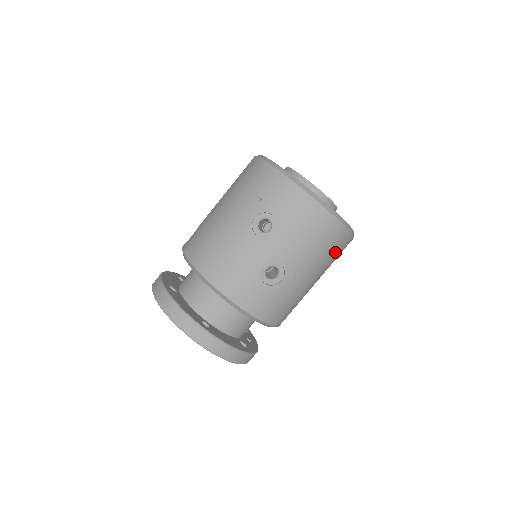
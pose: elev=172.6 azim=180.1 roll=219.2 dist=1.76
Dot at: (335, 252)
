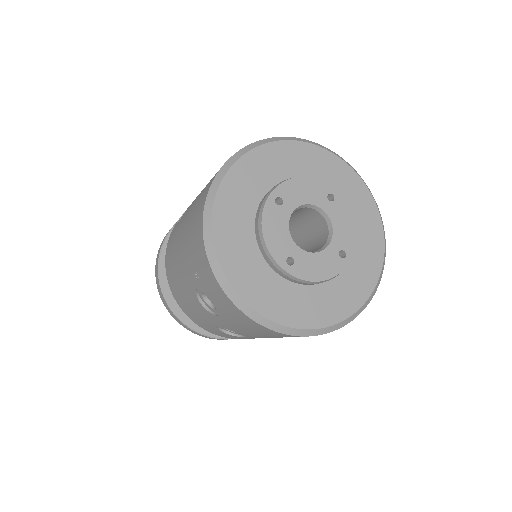
Dot at: occluded
